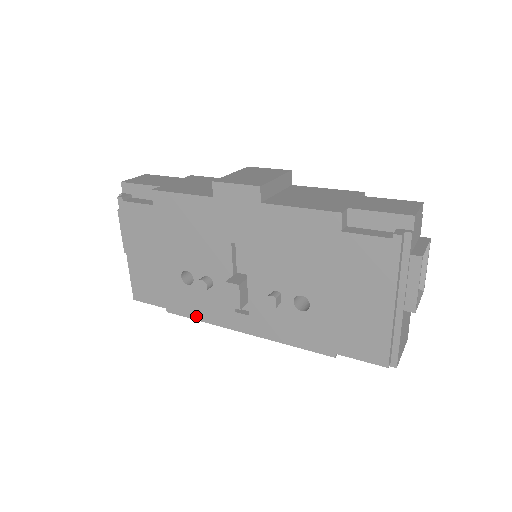
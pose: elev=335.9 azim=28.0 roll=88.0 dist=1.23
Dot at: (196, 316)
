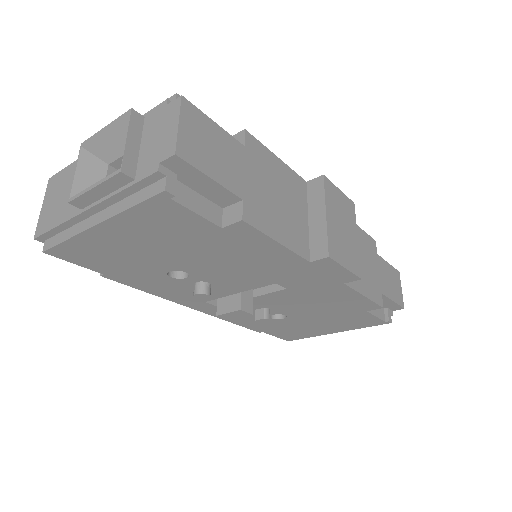
Dot at: (147, 290)
